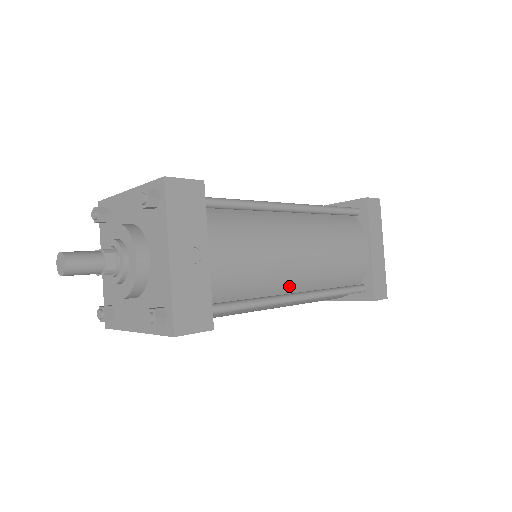
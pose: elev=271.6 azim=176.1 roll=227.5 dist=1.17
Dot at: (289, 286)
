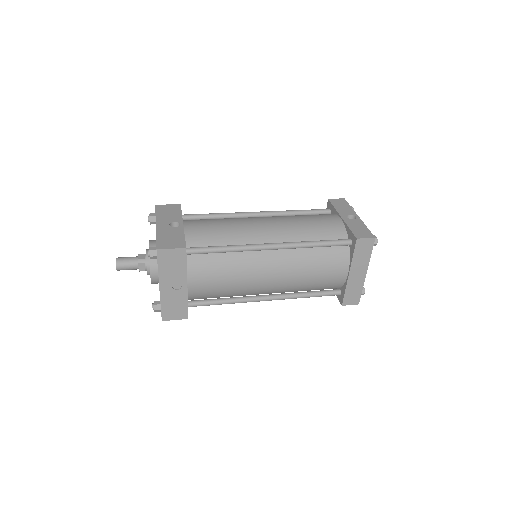
Dot at: (260, 293)
